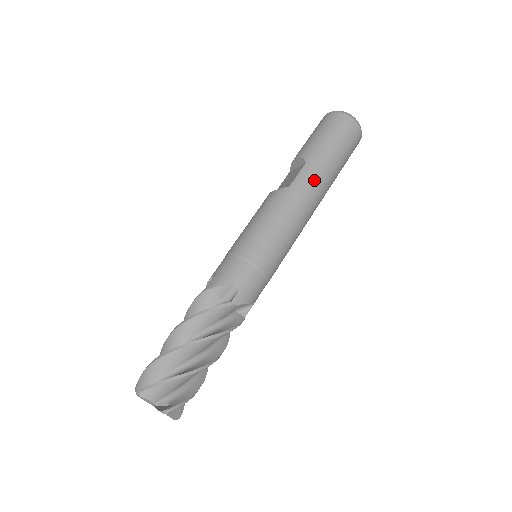
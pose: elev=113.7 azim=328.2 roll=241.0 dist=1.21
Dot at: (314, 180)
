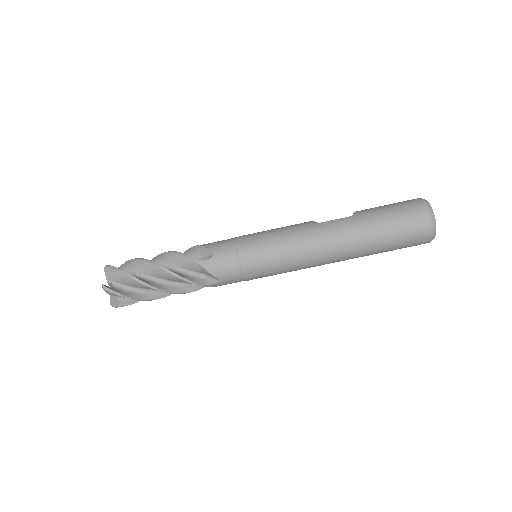
Dot at: (343, 231)
